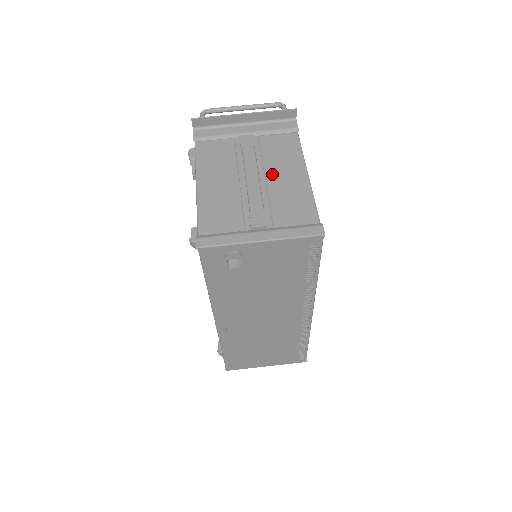
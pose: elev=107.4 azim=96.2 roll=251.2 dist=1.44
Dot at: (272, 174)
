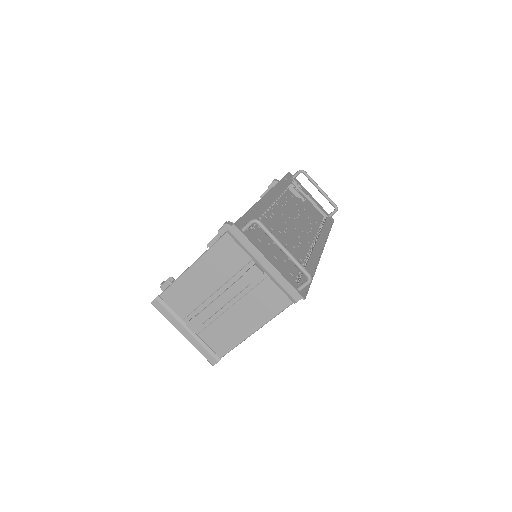
Dot at: (237, 309)
